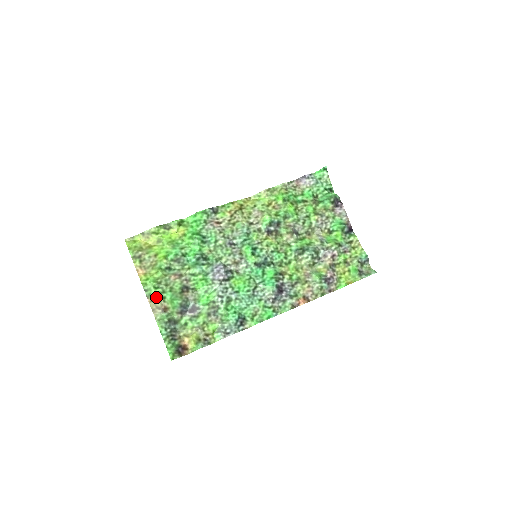
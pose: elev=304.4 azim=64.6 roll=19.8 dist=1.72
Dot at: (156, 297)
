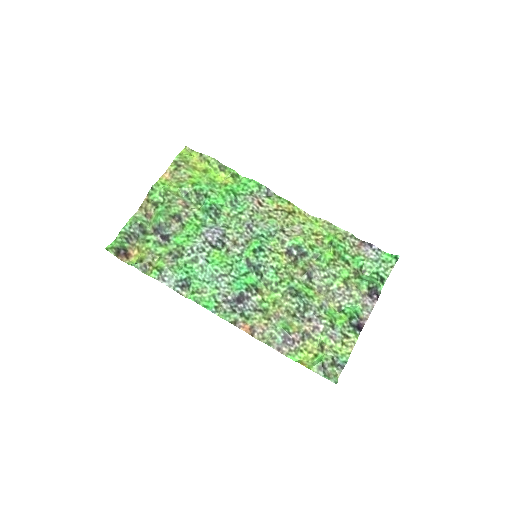
Dot at: (153, 200)
